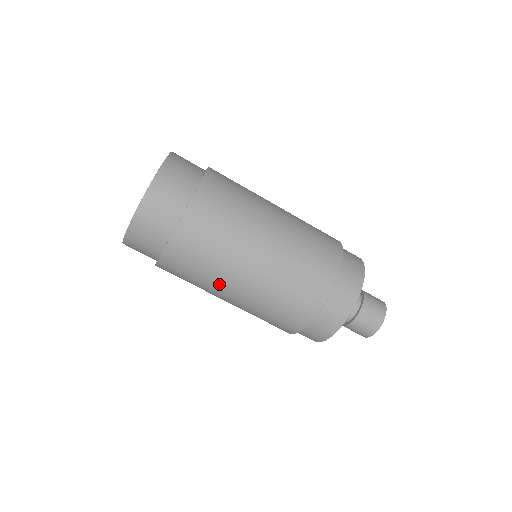
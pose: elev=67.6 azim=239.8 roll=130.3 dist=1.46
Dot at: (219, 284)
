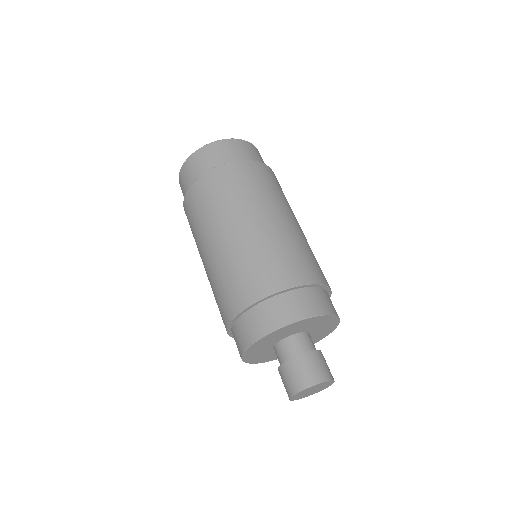
Dot at: (269, 203)
